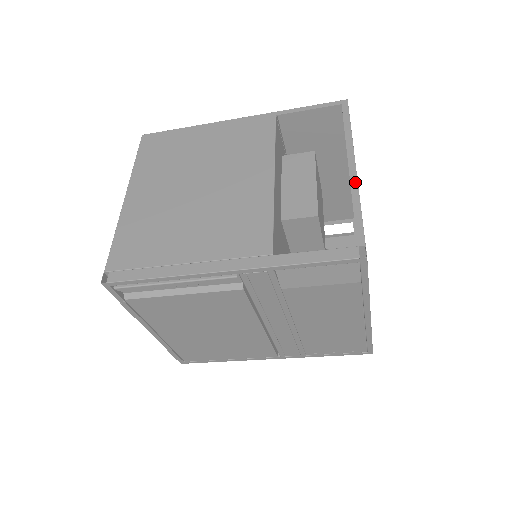
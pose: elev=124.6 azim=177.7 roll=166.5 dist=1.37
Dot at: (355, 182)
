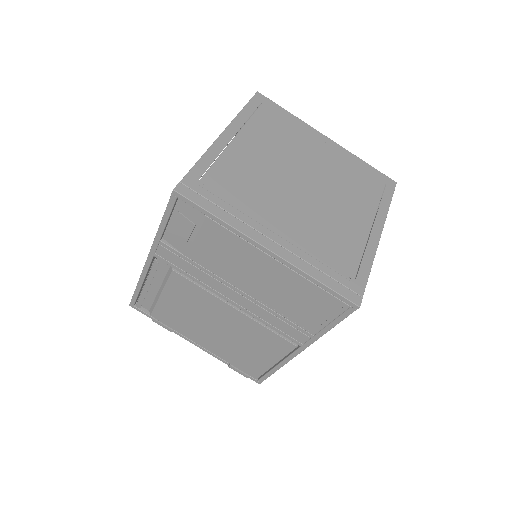
Dot at: (212, 144)
